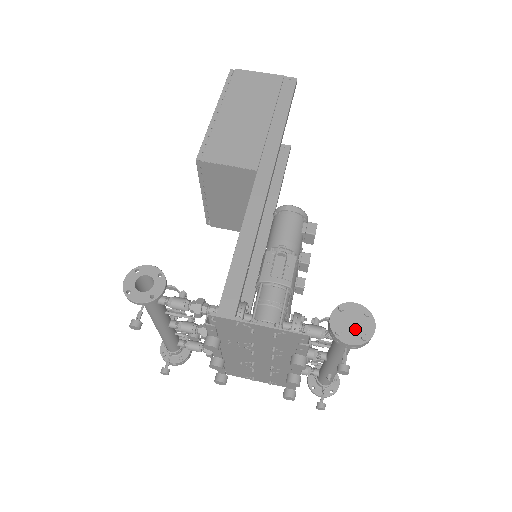
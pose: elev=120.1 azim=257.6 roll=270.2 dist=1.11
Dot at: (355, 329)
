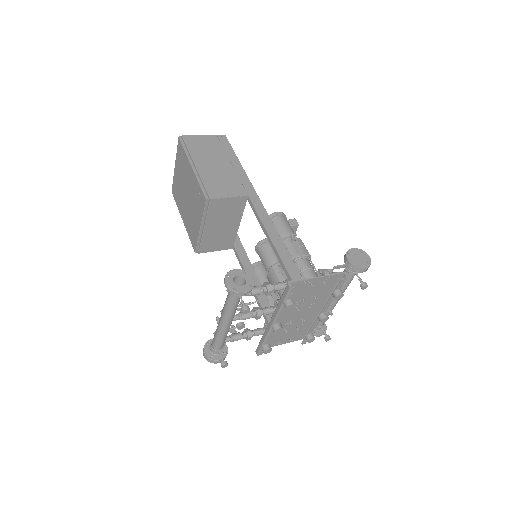
Dot at: (362, 260)
